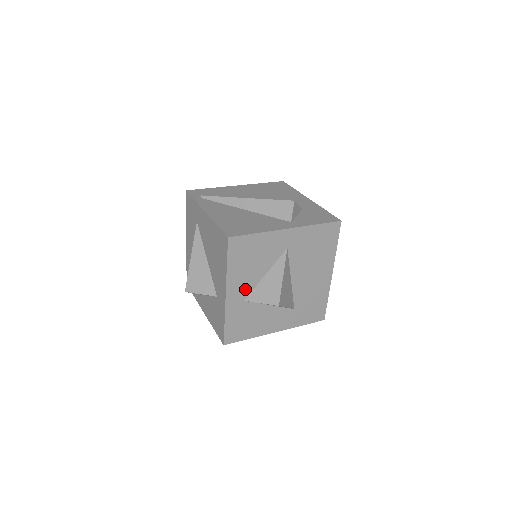
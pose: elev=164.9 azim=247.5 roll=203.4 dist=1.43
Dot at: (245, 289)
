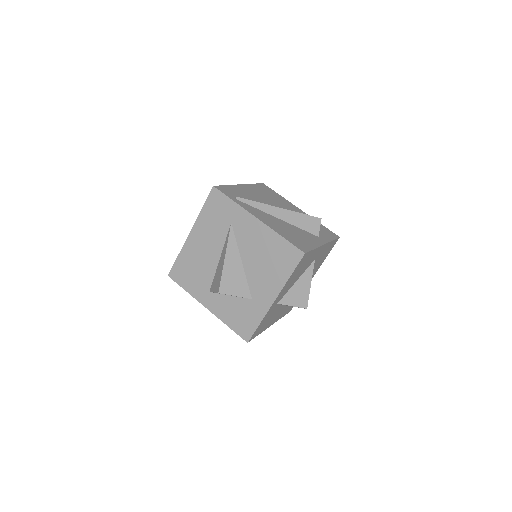
Dot at: (283, 294)
